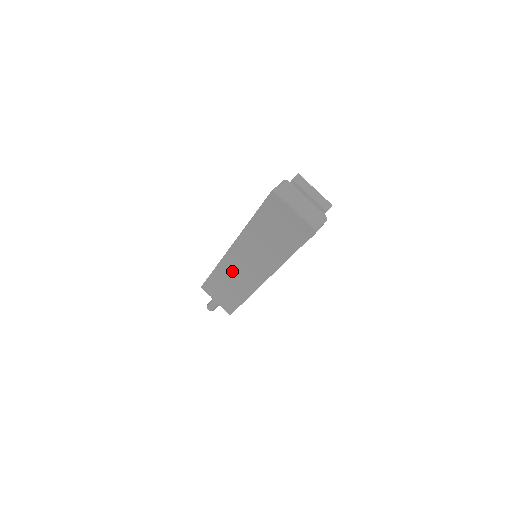
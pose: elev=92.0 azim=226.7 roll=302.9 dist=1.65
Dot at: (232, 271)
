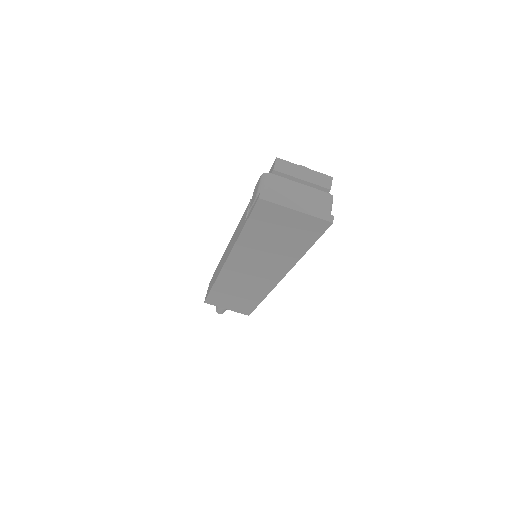
Dot at: (236, 282)
